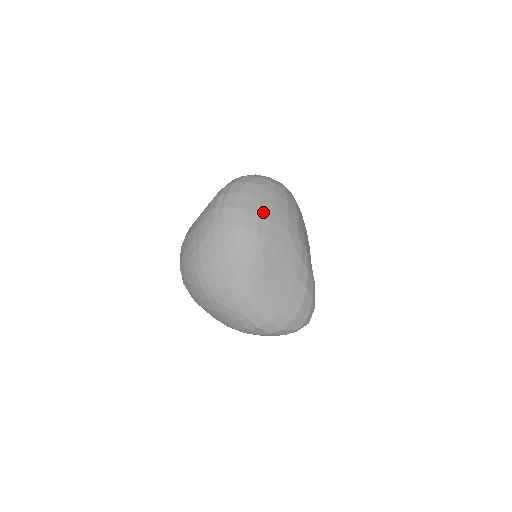
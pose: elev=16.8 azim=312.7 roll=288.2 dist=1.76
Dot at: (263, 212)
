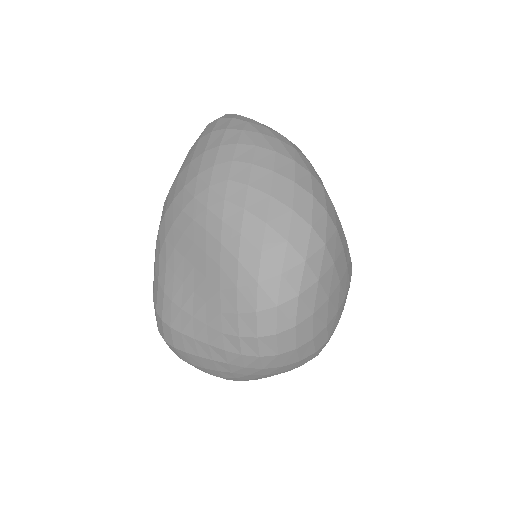
Dot at: (331, 314)
